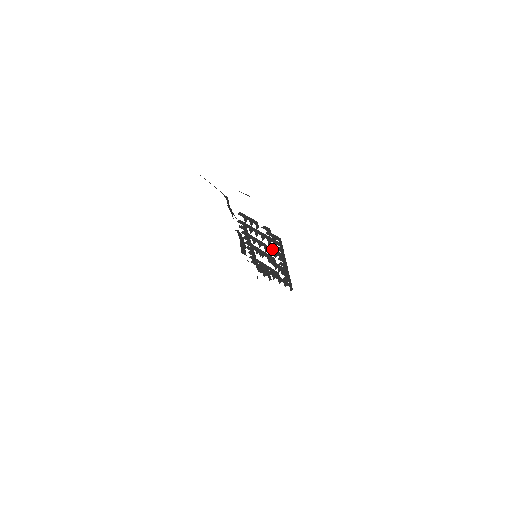
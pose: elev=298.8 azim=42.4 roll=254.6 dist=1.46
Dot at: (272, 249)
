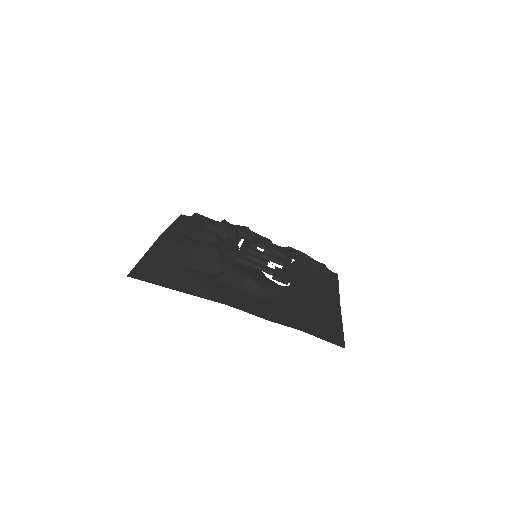
Dot at: (273, 260)
